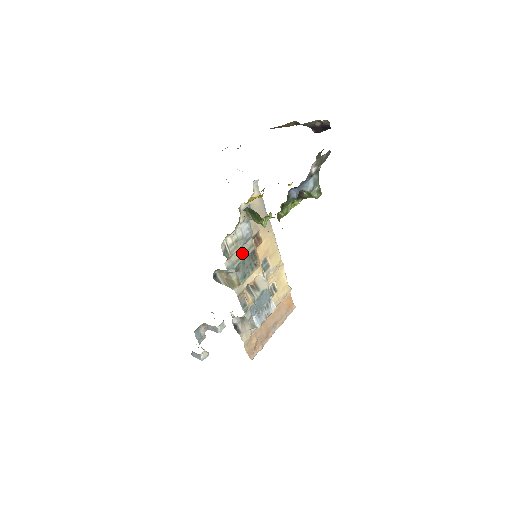
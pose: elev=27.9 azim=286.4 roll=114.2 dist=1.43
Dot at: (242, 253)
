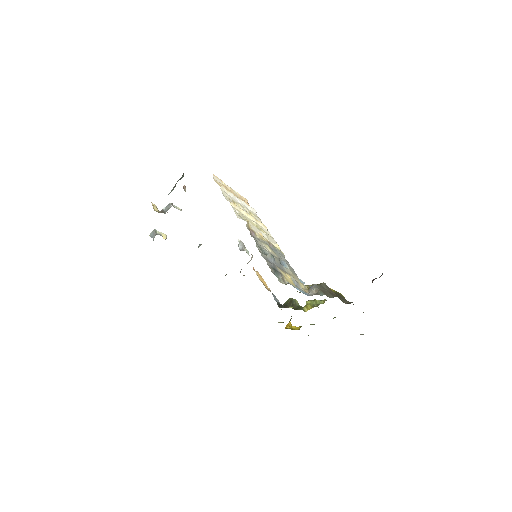
Dot at: occluded
